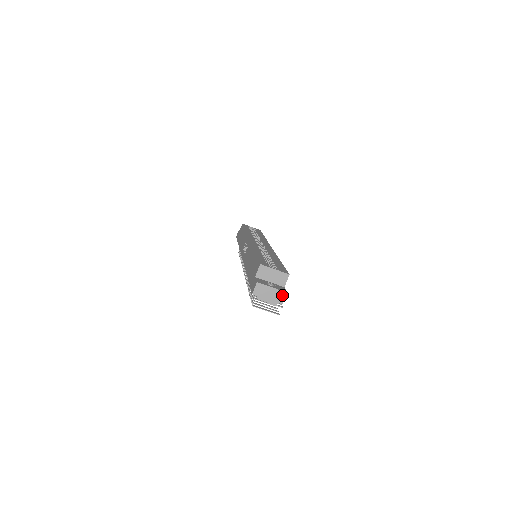
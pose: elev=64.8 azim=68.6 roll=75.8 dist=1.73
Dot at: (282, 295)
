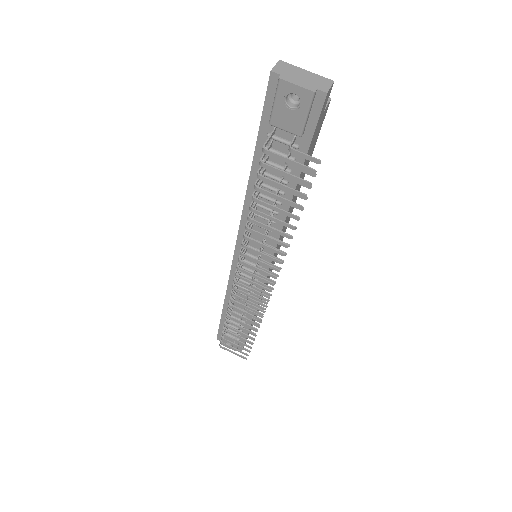
Dot at: (325, 82)
